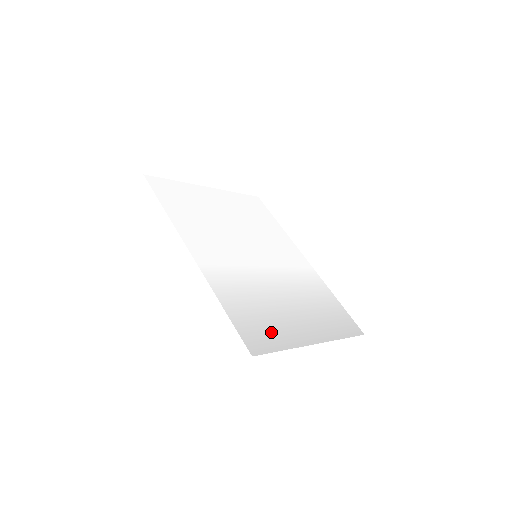
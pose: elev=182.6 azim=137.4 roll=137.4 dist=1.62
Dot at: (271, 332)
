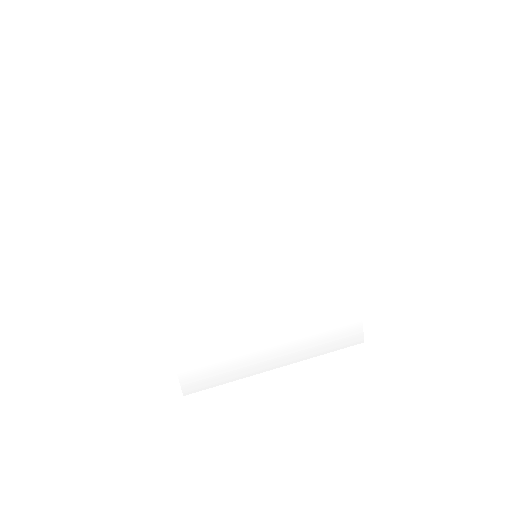
Dot at: (220, 366)
